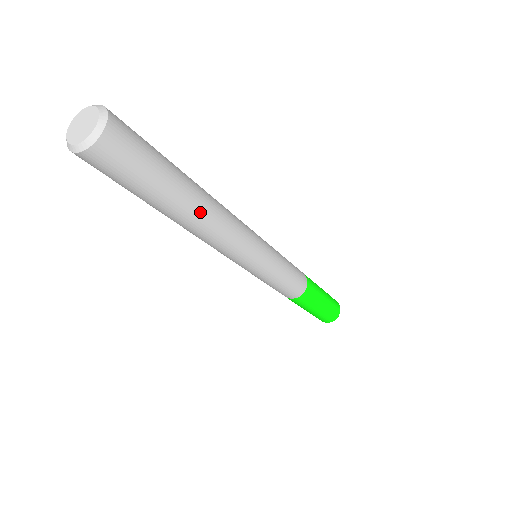
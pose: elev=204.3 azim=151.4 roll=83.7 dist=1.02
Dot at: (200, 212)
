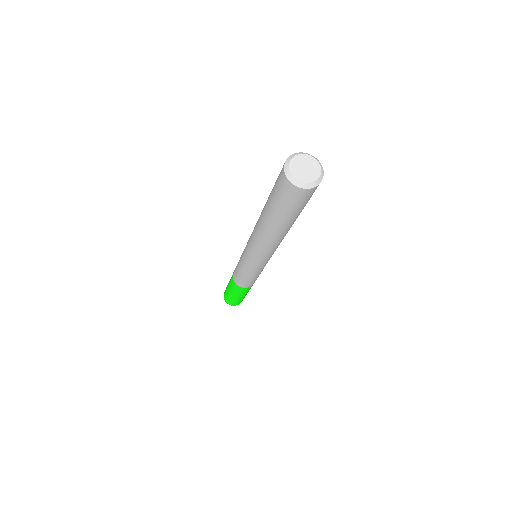
Dot at: occluded
